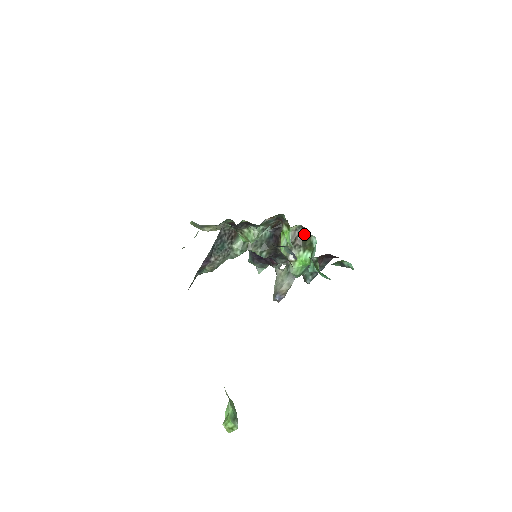
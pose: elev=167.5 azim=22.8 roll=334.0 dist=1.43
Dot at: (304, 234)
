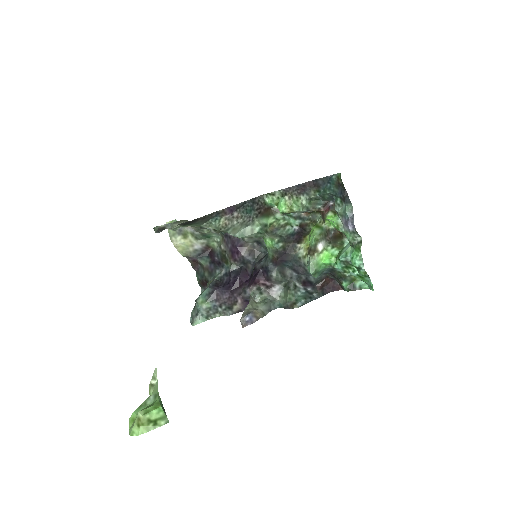
Dot at: (335, 236)
